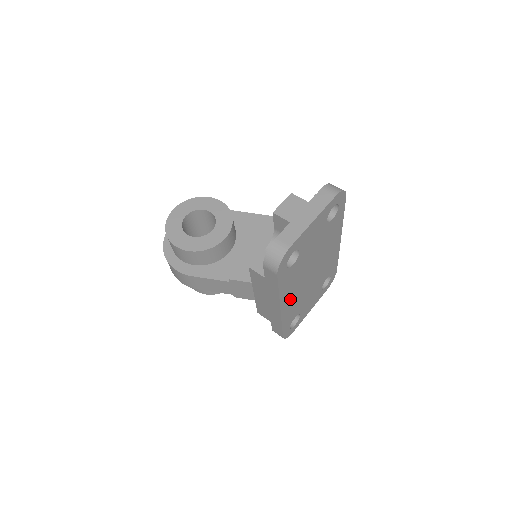
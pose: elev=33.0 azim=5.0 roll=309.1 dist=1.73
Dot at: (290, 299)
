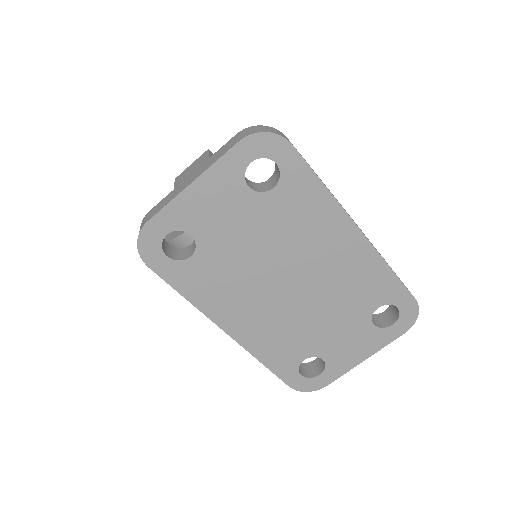
Dot at: (247, 320)
